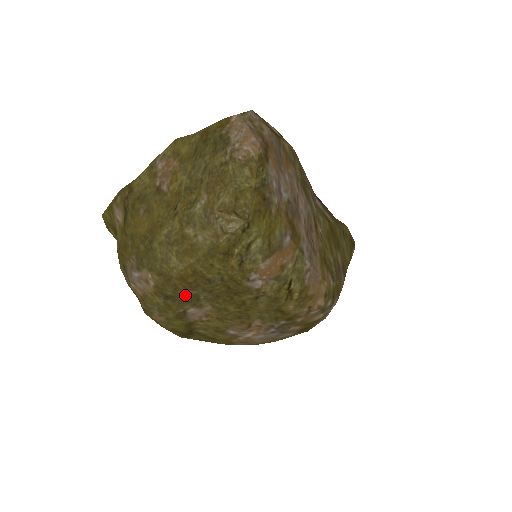
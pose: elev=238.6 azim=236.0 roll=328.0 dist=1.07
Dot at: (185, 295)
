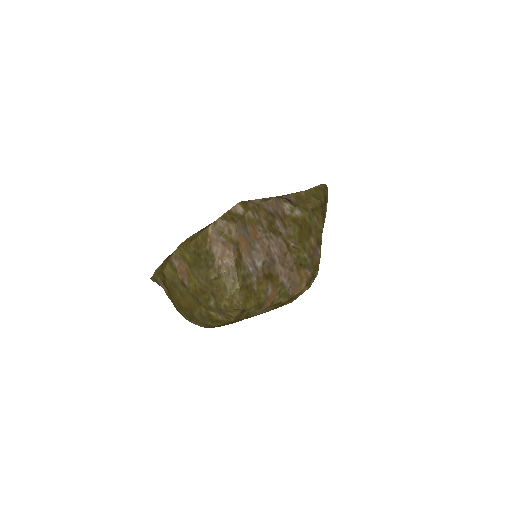
Dot at: occluded
